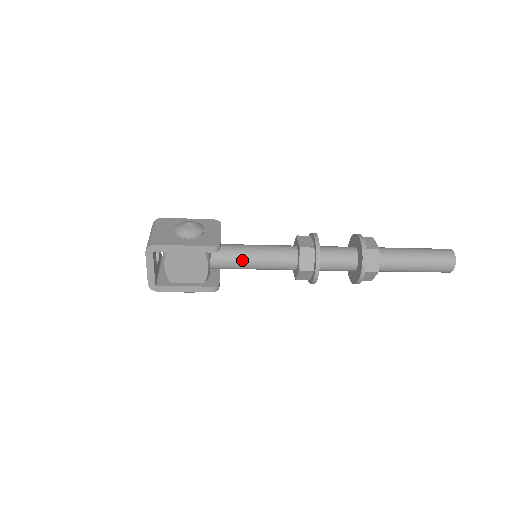
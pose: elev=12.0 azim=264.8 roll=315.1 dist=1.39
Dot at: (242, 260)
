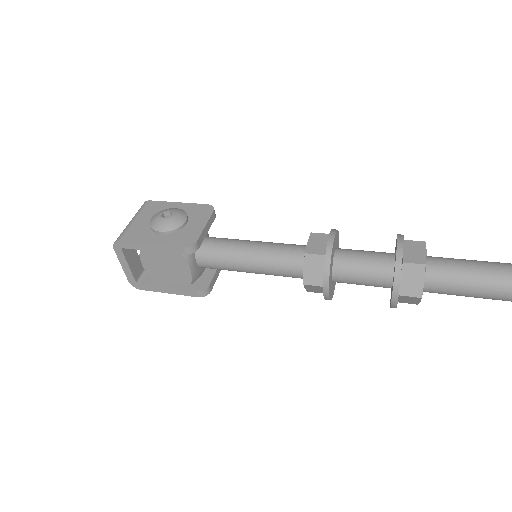
Dot at: (233, 262)
